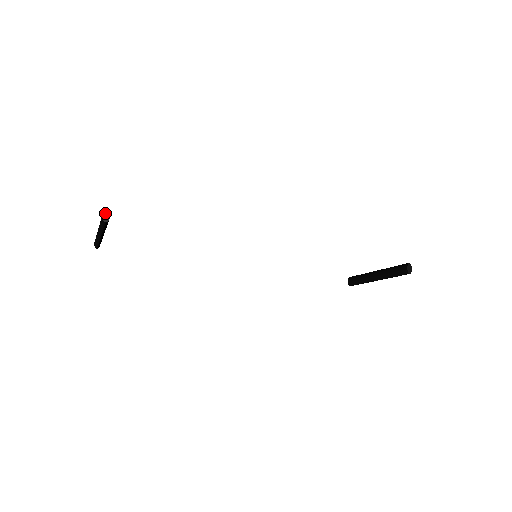
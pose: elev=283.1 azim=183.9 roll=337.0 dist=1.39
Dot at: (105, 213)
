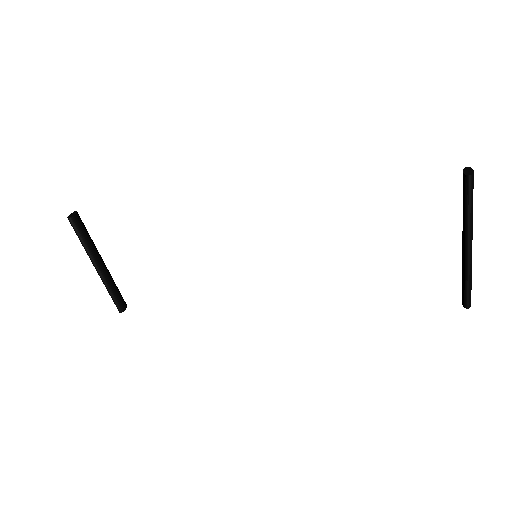
Dot at: (72, 214)
